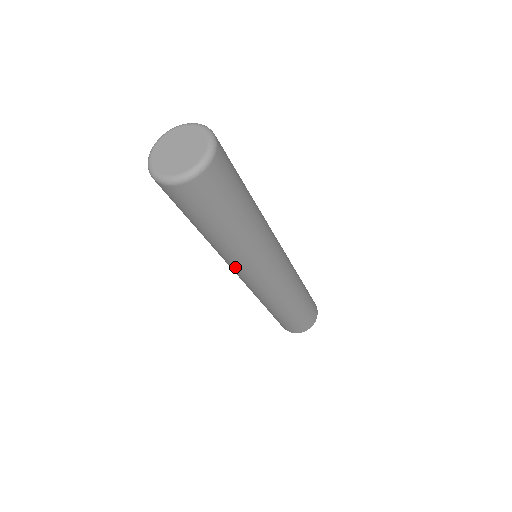
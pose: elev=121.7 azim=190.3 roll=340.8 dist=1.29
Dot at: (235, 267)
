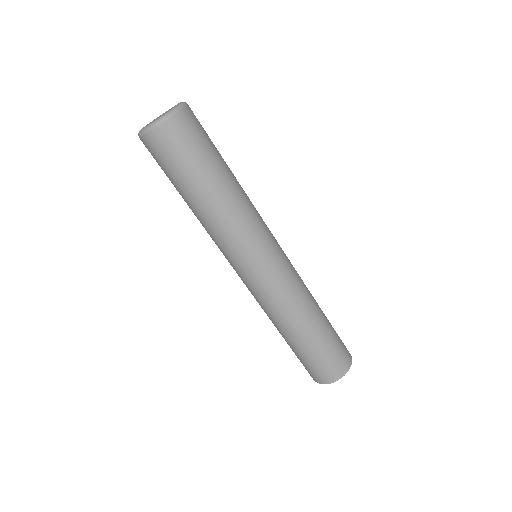
Dot at: (222, 251)
